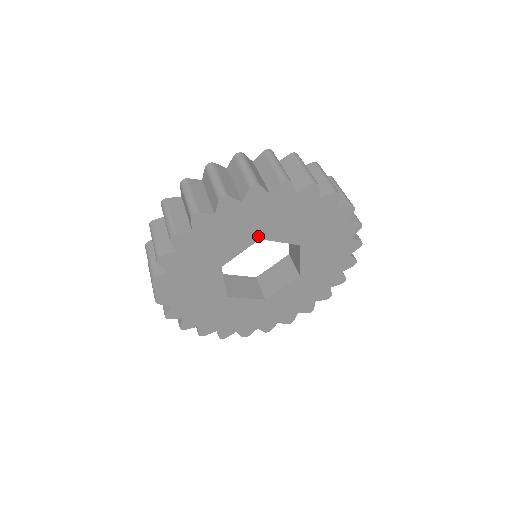
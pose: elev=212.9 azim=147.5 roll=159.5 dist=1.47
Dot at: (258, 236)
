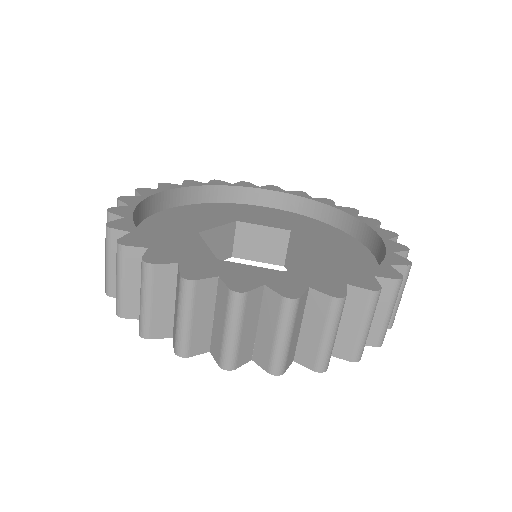
Dot at: occluded
